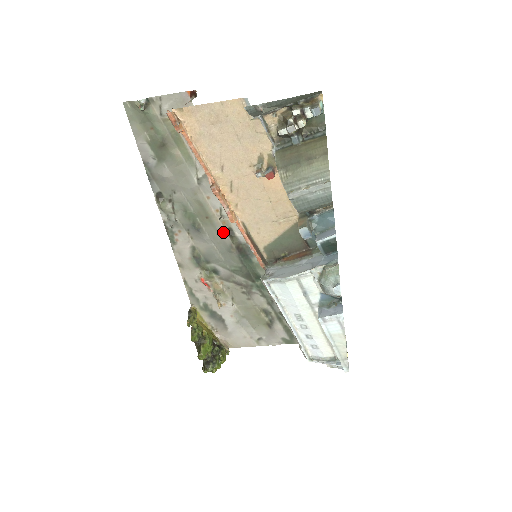
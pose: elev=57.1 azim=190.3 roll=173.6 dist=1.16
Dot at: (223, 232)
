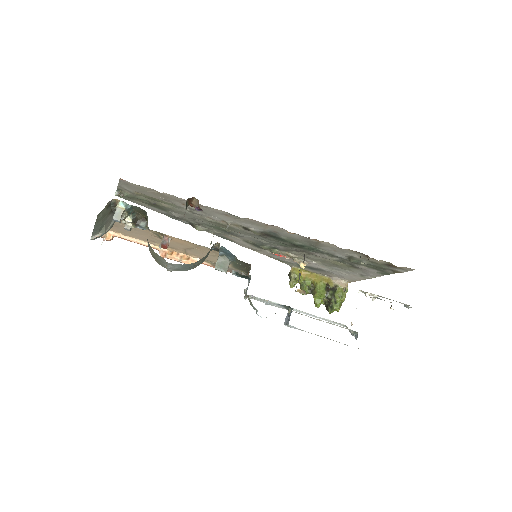
Dot at: (244, 230)
